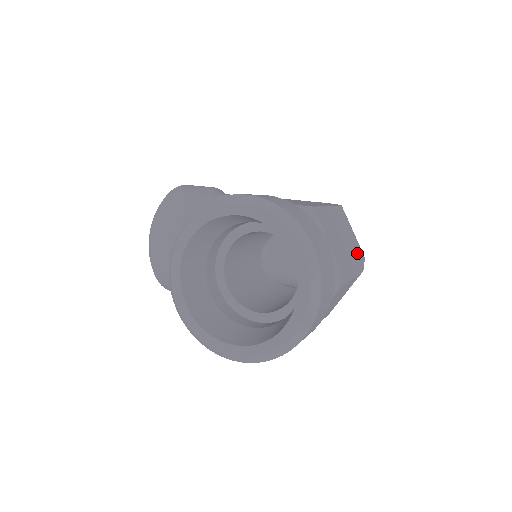
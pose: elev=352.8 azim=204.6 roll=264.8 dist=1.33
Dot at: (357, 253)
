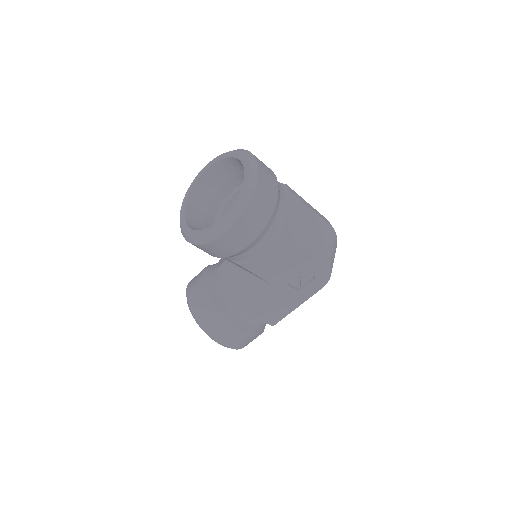
Dot at: occluded
